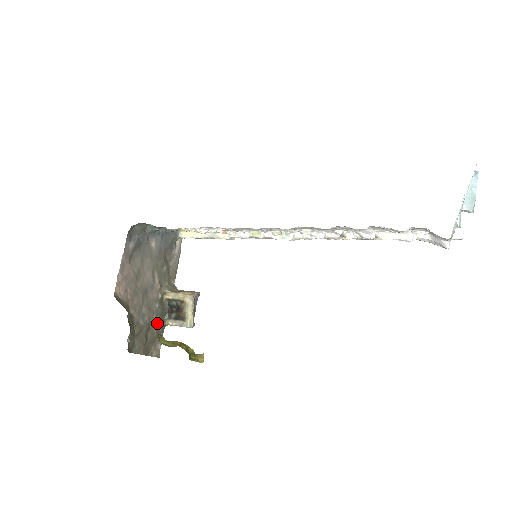
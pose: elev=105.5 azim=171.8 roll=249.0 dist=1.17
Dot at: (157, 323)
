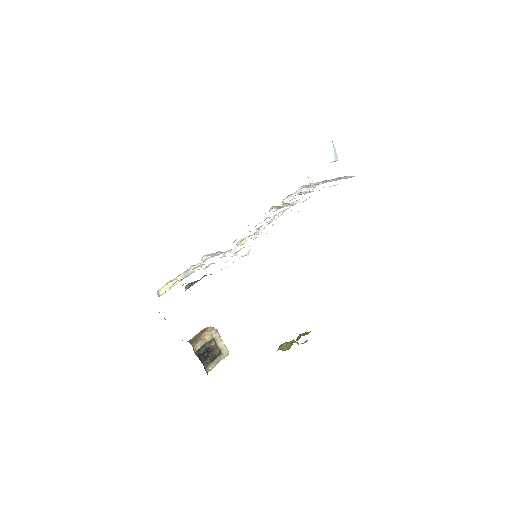
Dot at: occluded
